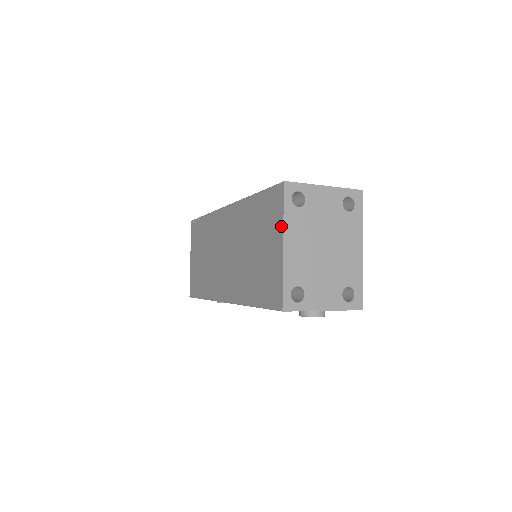
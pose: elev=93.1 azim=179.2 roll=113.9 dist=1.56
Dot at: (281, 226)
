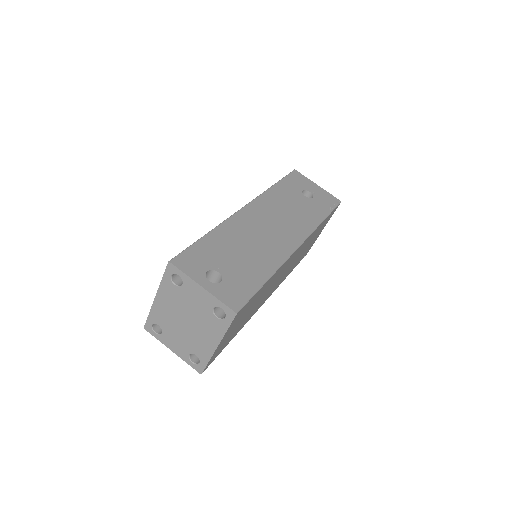
Dot at: (161, 285)
